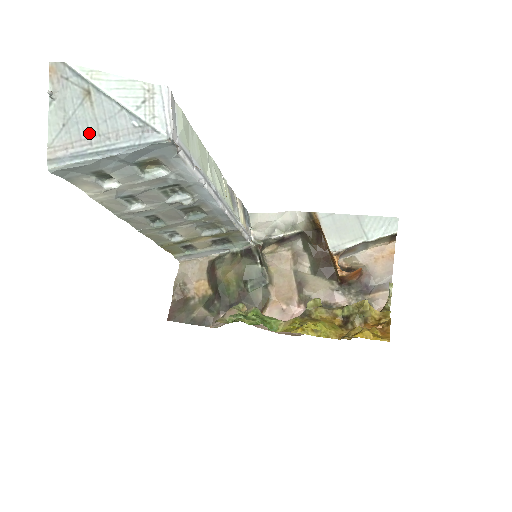
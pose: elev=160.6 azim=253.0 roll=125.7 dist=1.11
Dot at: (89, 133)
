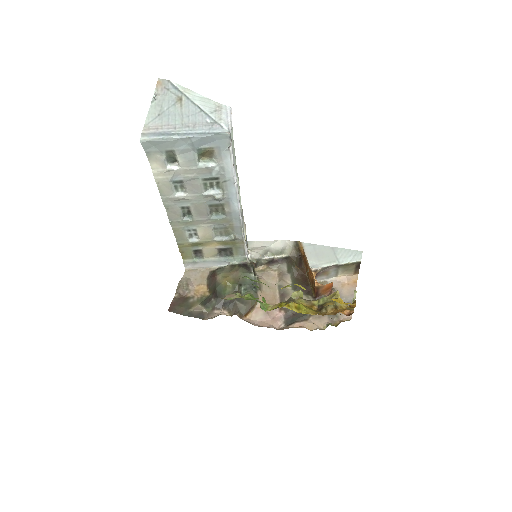
Dot at: (175, 122)
